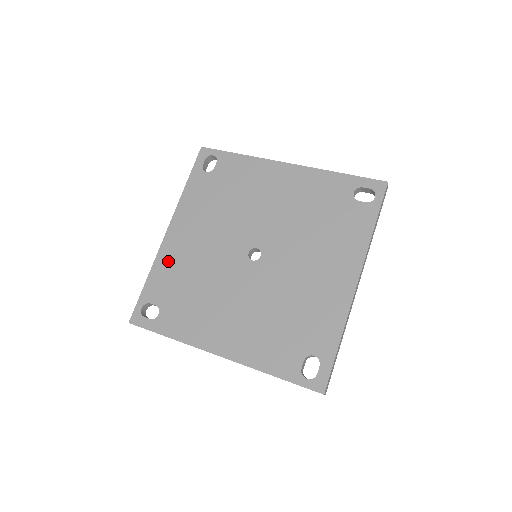
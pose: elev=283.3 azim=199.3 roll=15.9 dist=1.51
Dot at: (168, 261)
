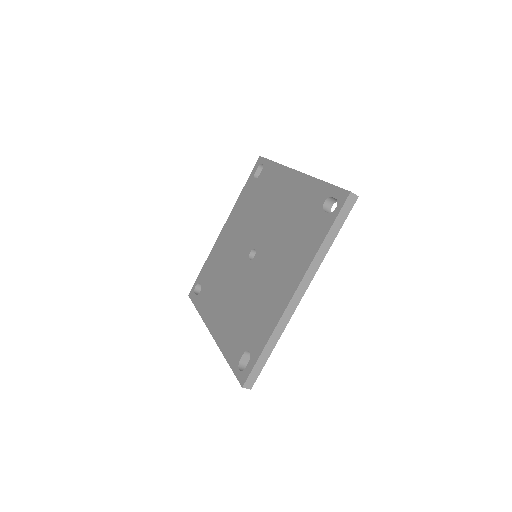
Dot at: (225, 335)
